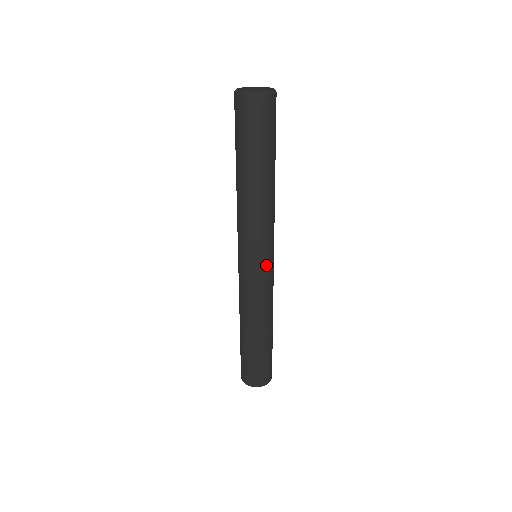
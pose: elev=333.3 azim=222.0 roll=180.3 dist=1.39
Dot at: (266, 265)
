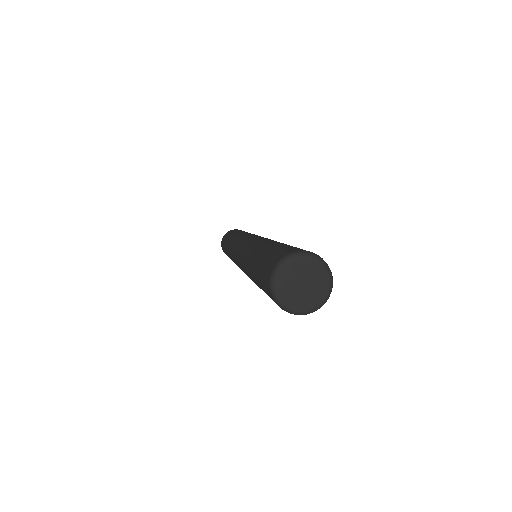
Dot at: occluded
